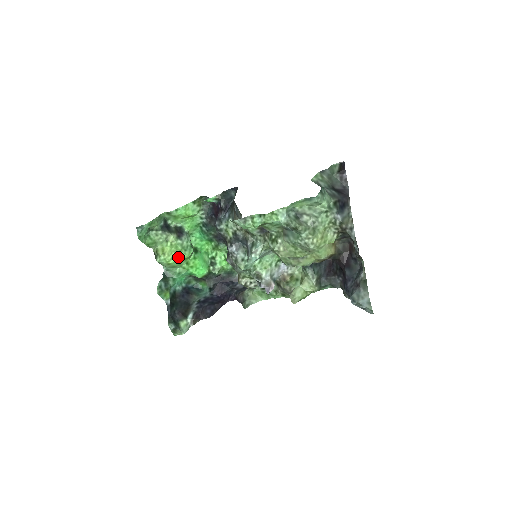
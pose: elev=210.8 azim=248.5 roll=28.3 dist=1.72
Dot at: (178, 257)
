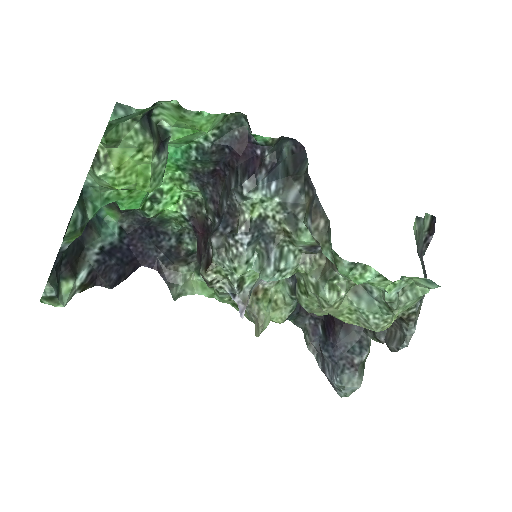
Dot at: (135, 184)
